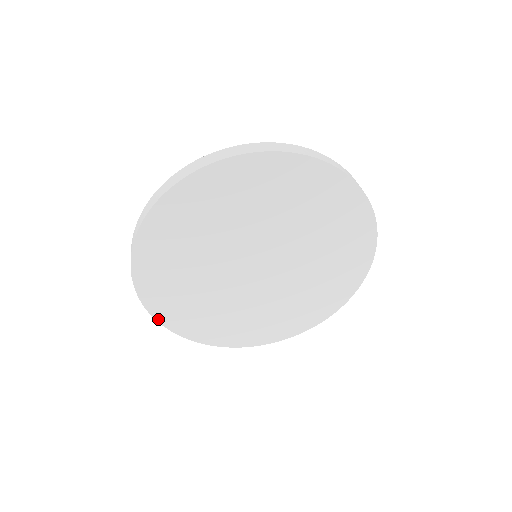
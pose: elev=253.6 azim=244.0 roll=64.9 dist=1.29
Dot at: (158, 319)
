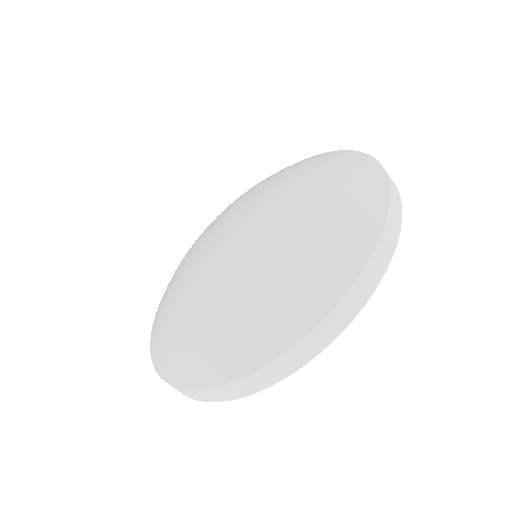
Dot at: occluded
